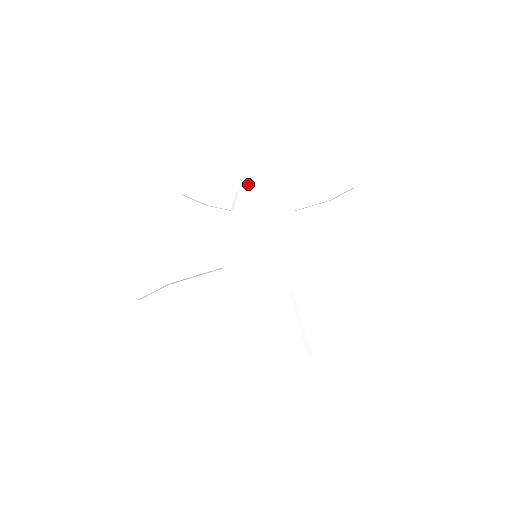
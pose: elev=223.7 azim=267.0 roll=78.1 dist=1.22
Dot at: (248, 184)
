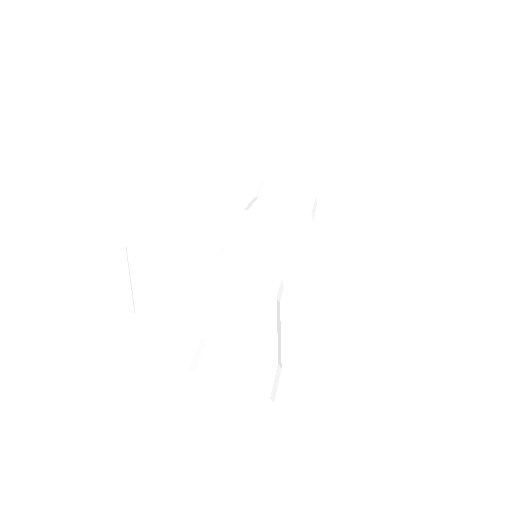
Dot at: (269, 195)
